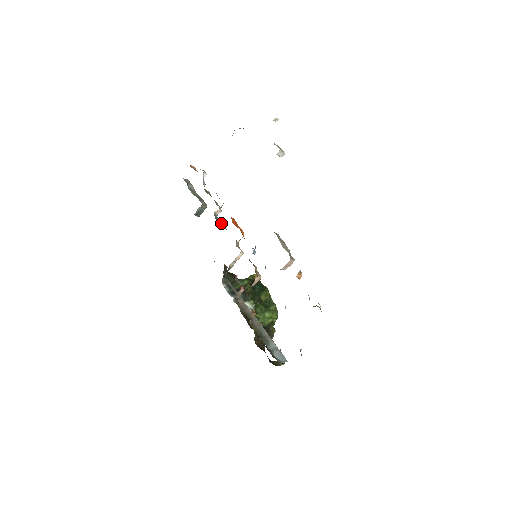
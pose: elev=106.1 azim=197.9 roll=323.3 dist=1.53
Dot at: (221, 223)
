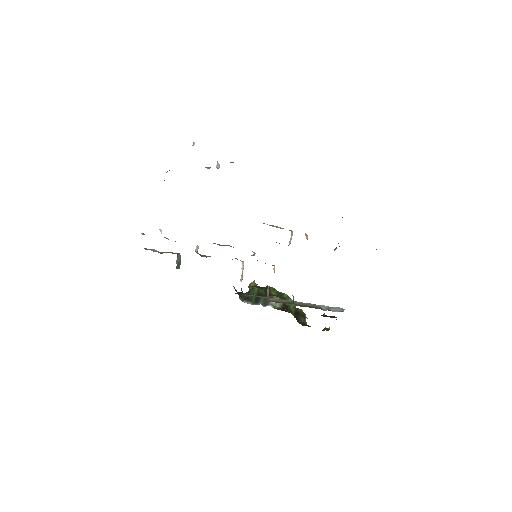
Dot at: (206, 256)
